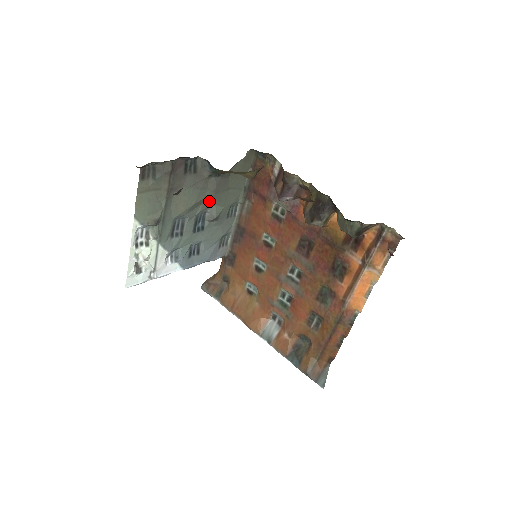
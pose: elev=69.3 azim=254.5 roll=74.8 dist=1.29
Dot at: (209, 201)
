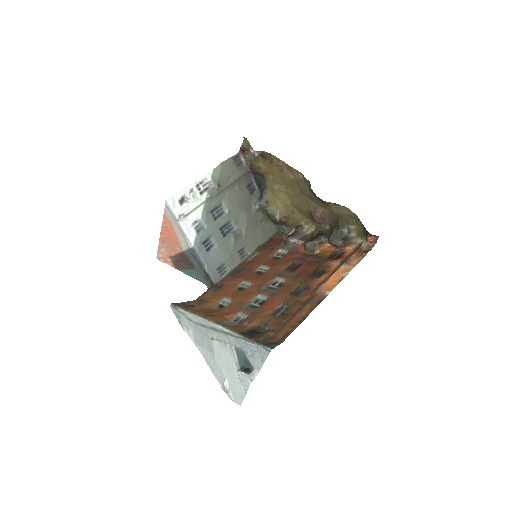
Dot at: (242, 221)
